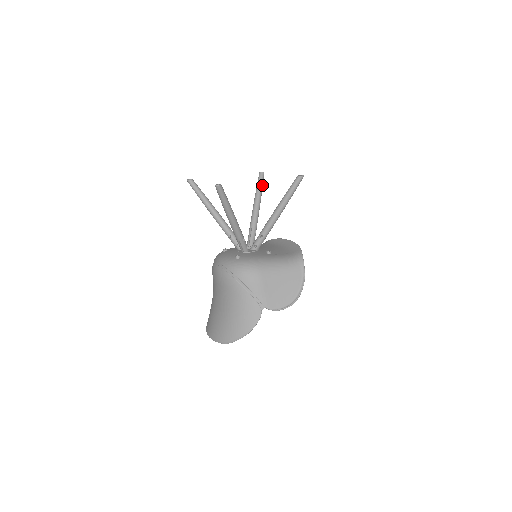
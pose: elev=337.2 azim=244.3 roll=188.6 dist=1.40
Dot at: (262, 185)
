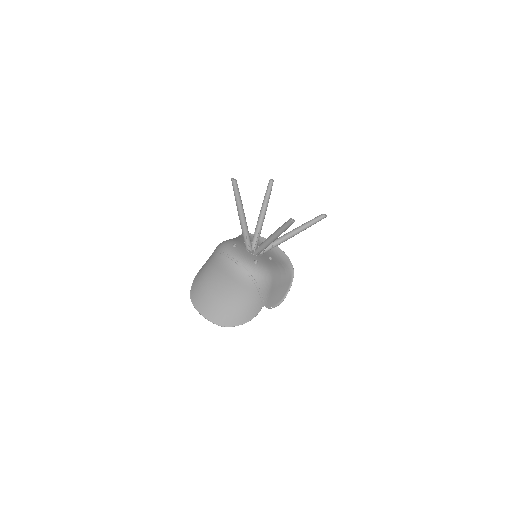
Dot at: occluded
